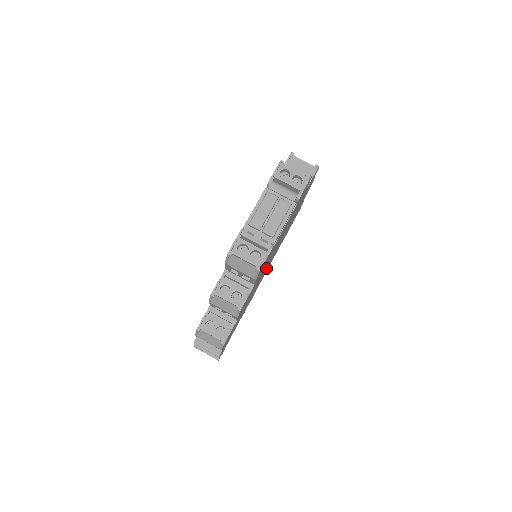
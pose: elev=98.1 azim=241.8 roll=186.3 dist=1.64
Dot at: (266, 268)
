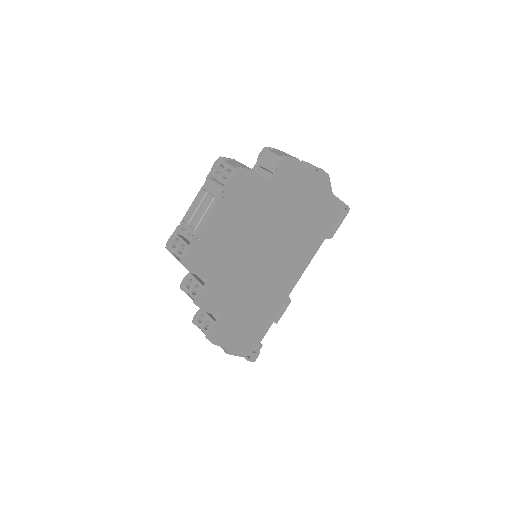
Dot at: (273, 269)
